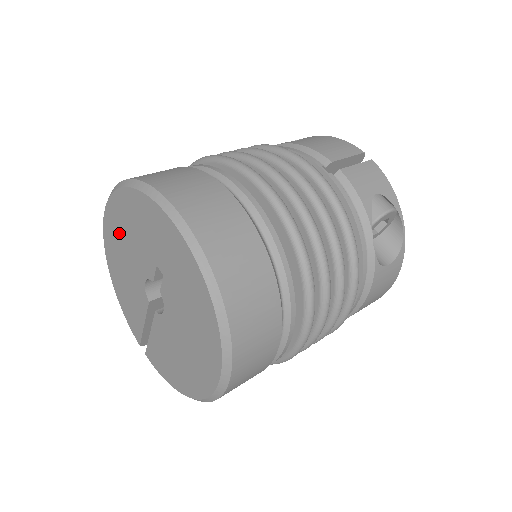
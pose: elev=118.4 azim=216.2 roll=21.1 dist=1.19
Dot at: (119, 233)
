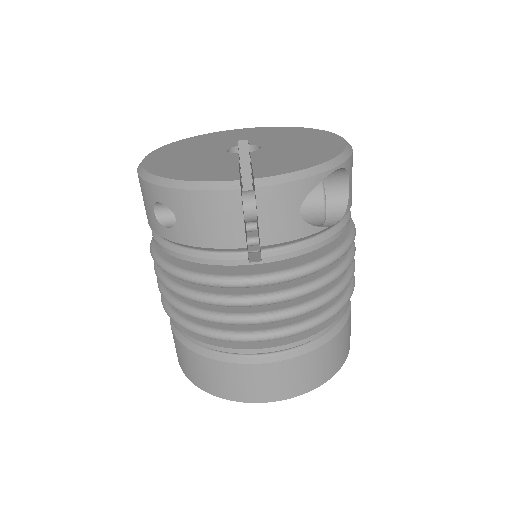
Dot at: occluded
